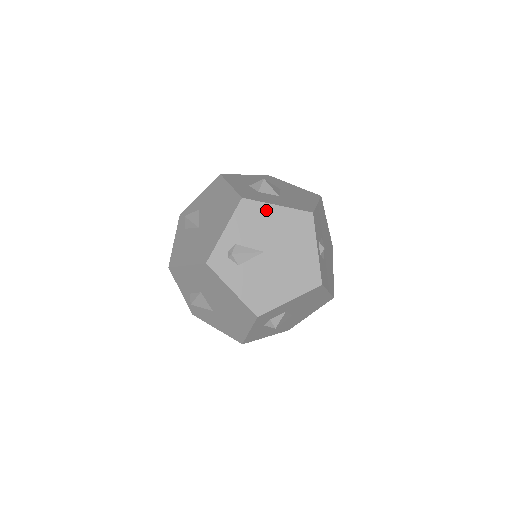
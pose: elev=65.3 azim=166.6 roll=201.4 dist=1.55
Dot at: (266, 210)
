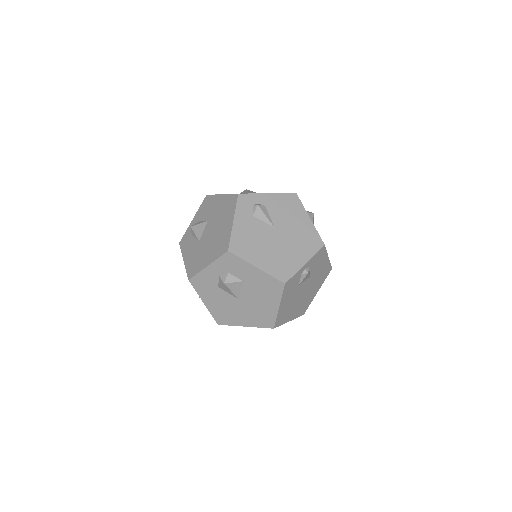
Dot at: (301, 212)
